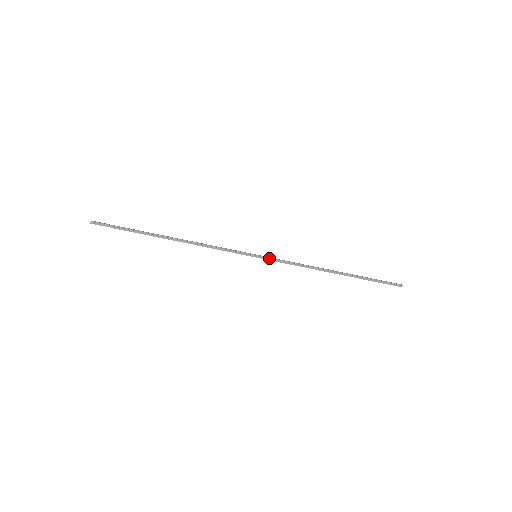
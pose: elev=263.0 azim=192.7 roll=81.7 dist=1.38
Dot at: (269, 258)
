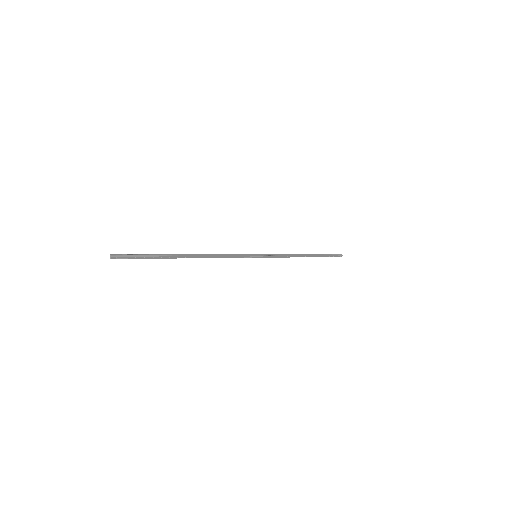
Dot at: (265, 255)
